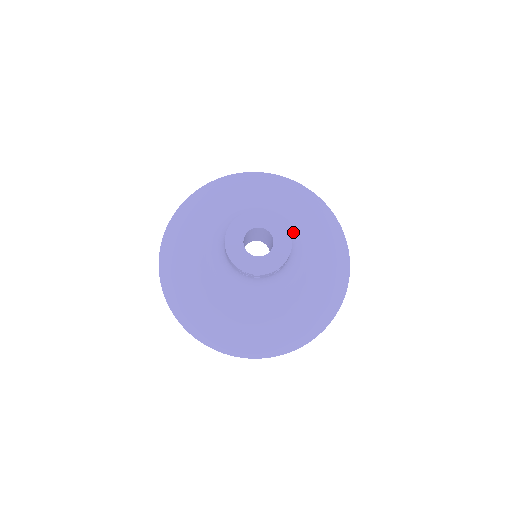
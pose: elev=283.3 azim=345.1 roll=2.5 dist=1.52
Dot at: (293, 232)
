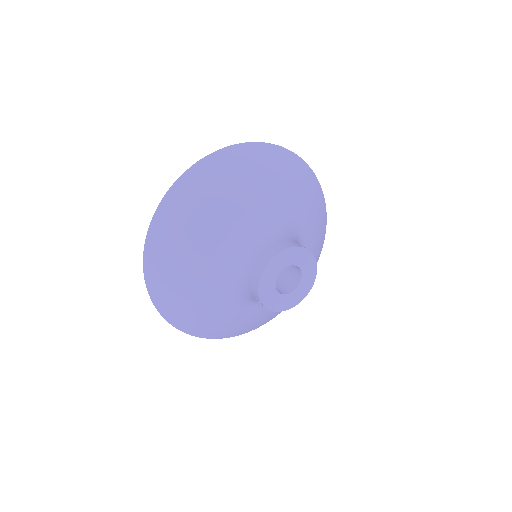
Dot at: occluded
